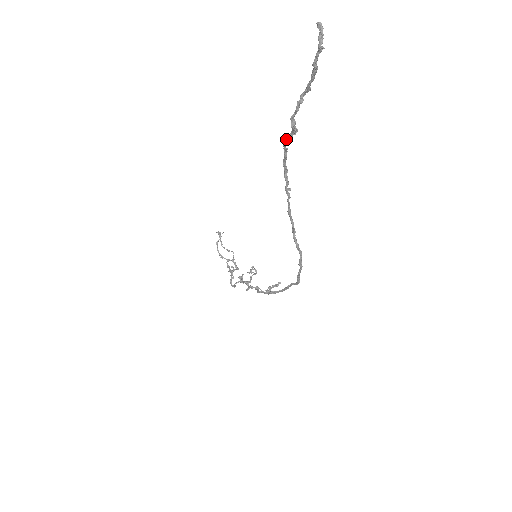
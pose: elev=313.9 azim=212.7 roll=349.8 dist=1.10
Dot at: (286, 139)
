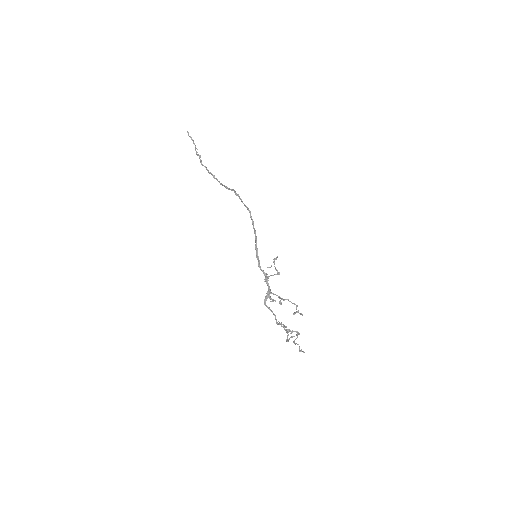
Dot at: (200, 162)
